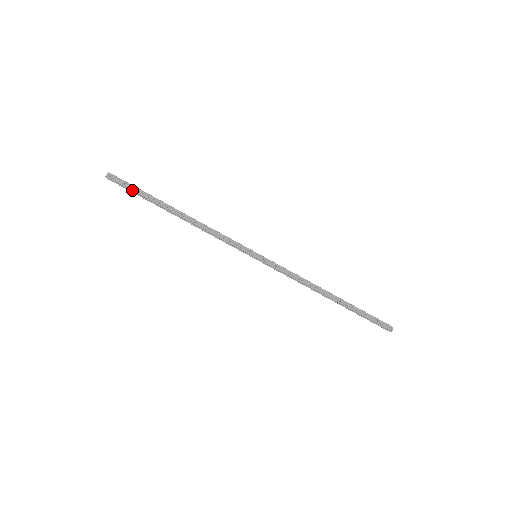
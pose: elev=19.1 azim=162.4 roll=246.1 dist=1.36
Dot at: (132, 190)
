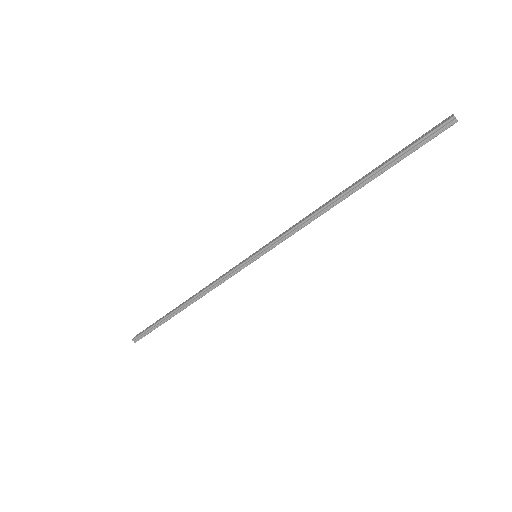
Dot at: (149, 328)
